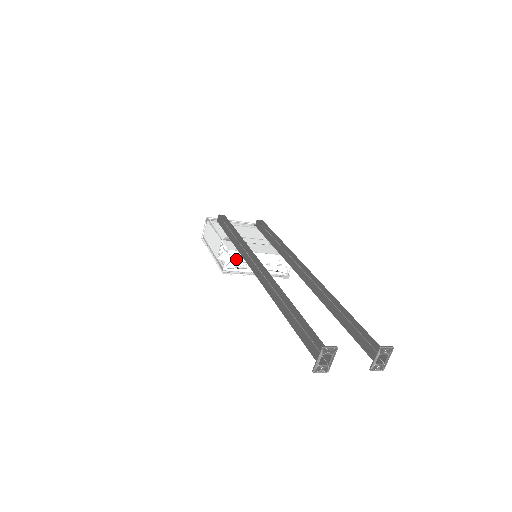
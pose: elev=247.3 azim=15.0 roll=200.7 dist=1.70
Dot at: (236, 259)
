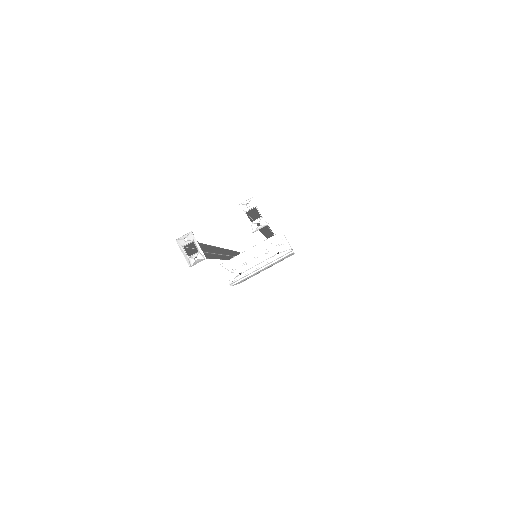
Dot at: (233, 268)
